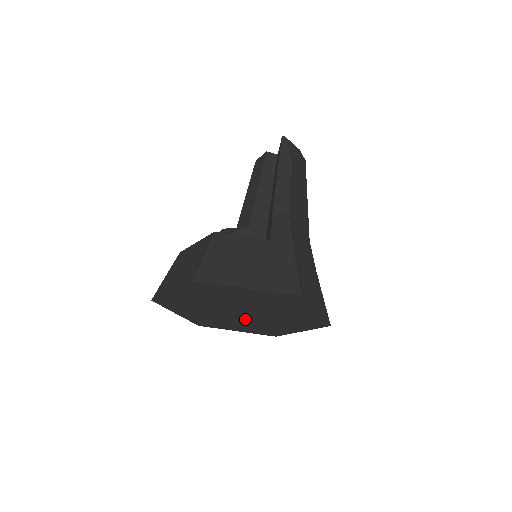
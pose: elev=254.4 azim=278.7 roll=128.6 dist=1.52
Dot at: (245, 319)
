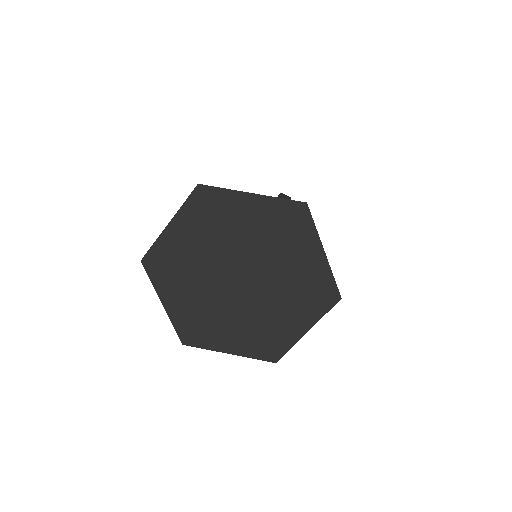
Dot at: (242, 301)
